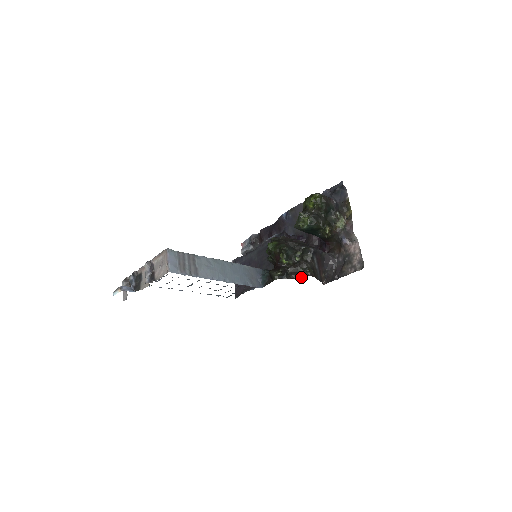
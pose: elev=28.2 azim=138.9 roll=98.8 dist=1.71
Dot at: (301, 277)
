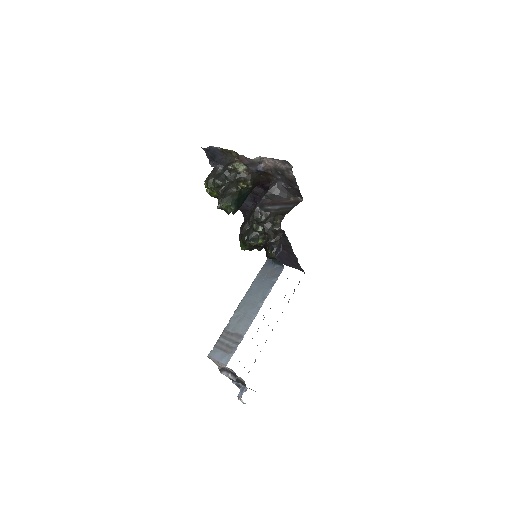
Dot at: (281, 230)
